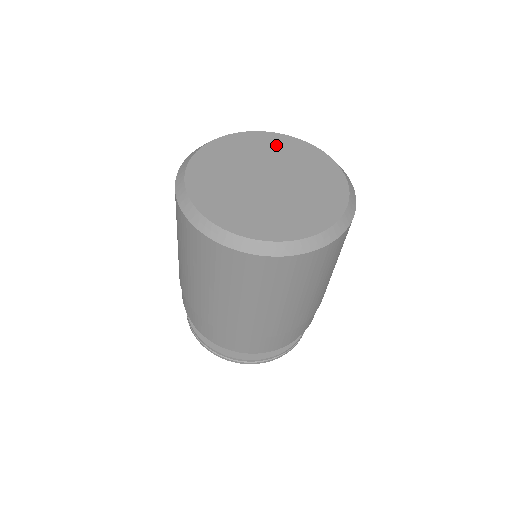
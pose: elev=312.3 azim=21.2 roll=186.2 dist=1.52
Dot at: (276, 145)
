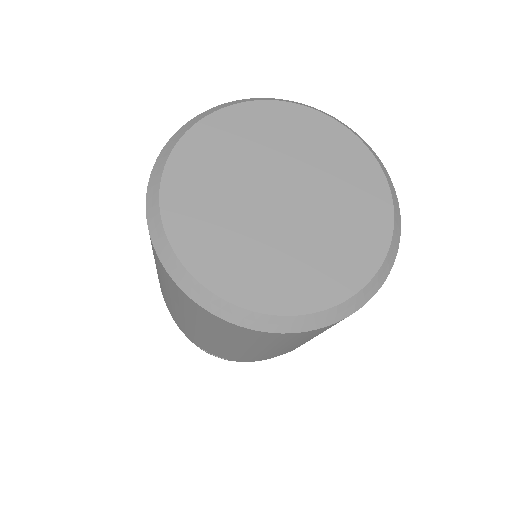
Dot at: (300, 130)
